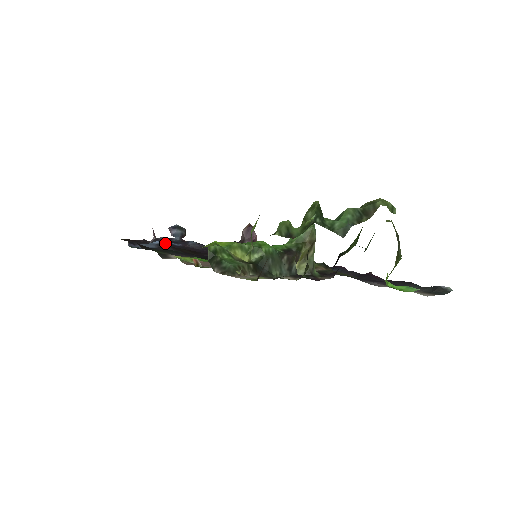
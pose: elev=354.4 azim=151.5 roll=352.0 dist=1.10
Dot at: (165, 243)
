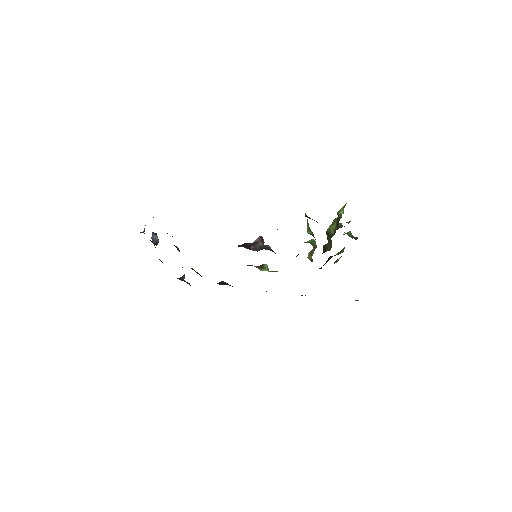
Dot at: occluded
